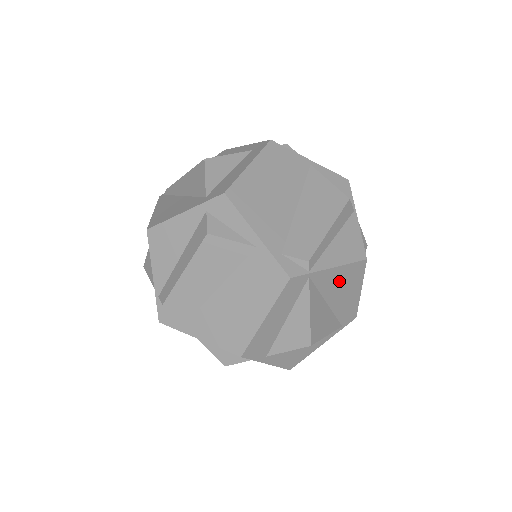
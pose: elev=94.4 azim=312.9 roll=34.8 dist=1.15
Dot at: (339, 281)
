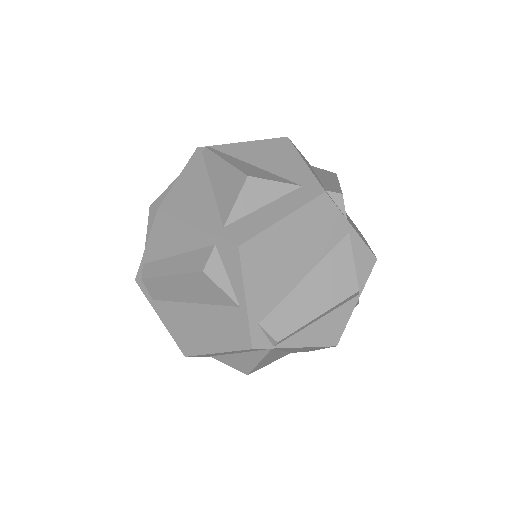
Dot at: (301, 348)
